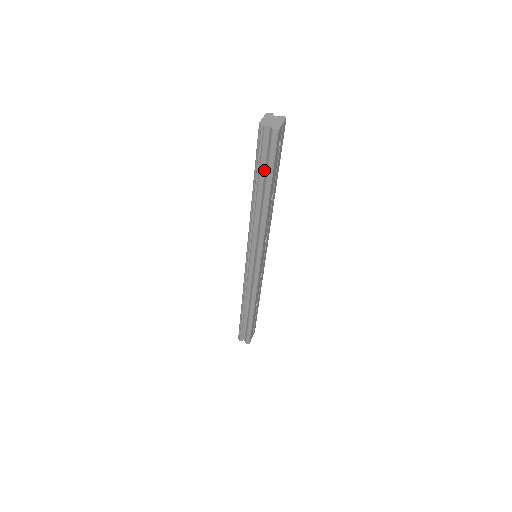
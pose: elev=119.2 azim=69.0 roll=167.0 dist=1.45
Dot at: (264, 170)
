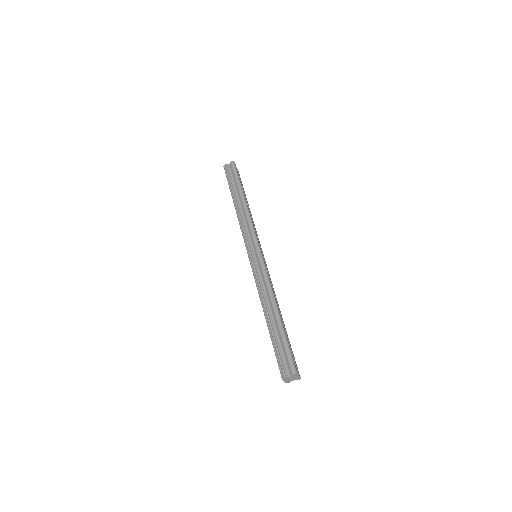
Dot at: occluded
